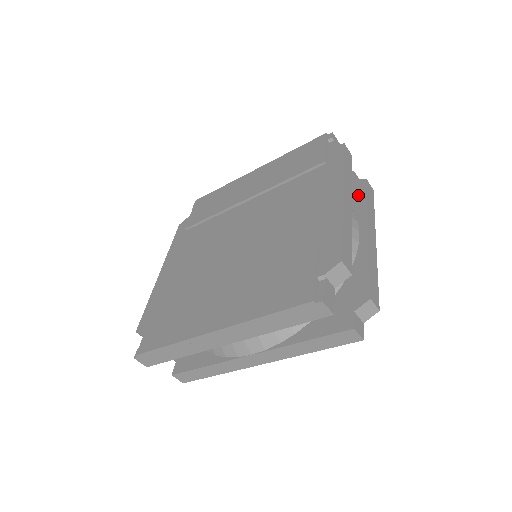
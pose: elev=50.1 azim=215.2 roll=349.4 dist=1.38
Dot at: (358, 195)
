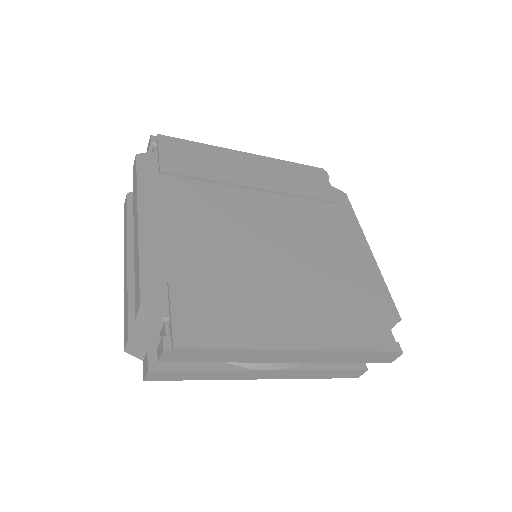
Dot at: occluded
